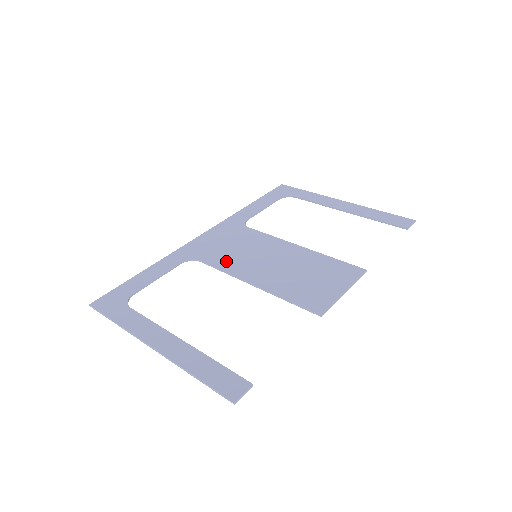
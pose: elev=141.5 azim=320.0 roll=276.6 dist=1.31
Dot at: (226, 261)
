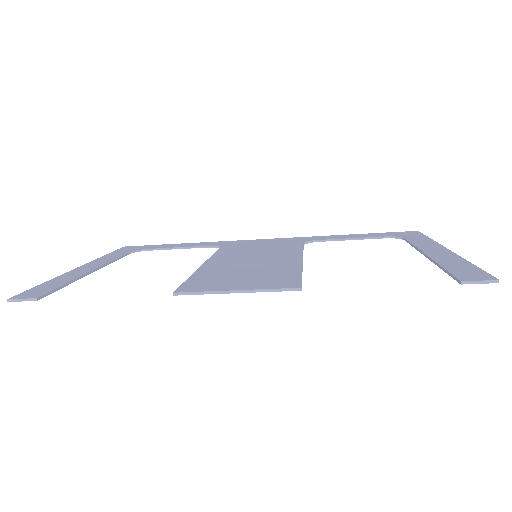
Dot at: (230, 252)
